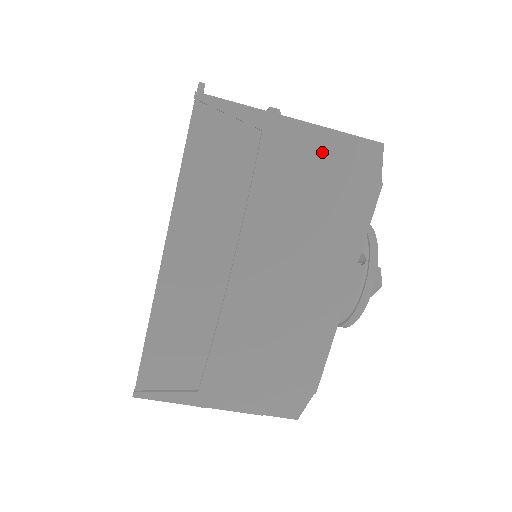
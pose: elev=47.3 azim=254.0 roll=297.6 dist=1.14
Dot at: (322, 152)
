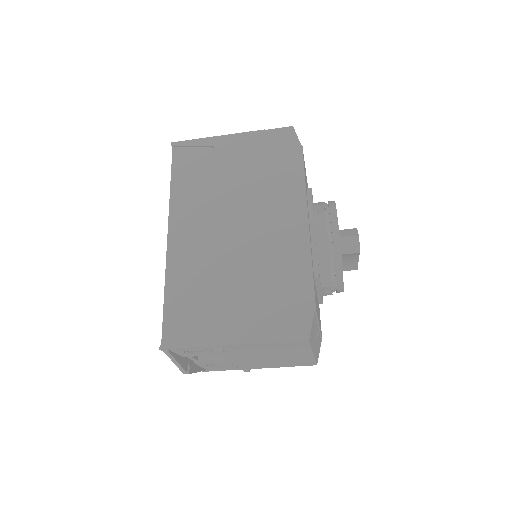
Dot at: (254, 144)
